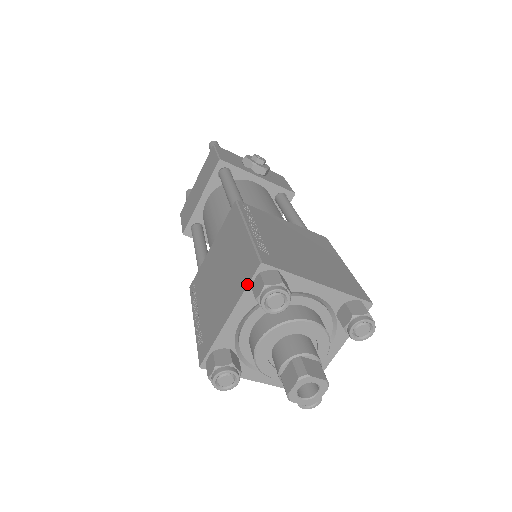
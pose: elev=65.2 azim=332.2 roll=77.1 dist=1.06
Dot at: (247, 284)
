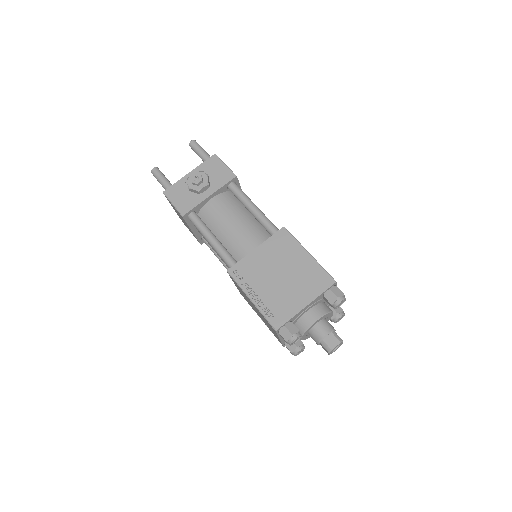
Dot at: (277, 334)
